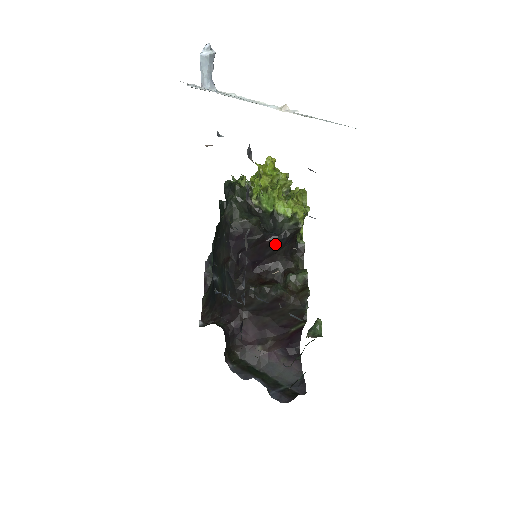
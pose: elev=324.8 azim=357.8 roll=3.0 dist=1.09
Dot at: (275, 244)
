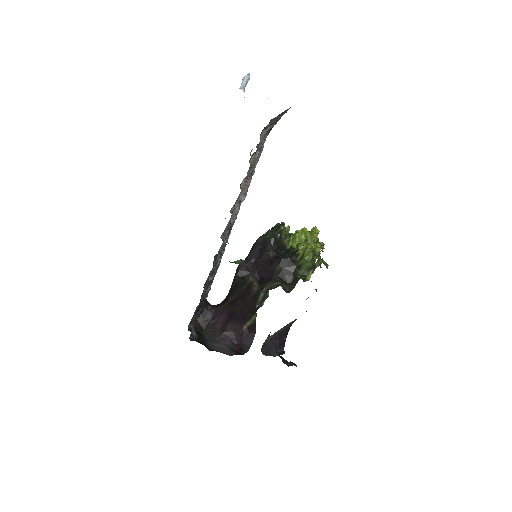
Dot at: (277, 262)
